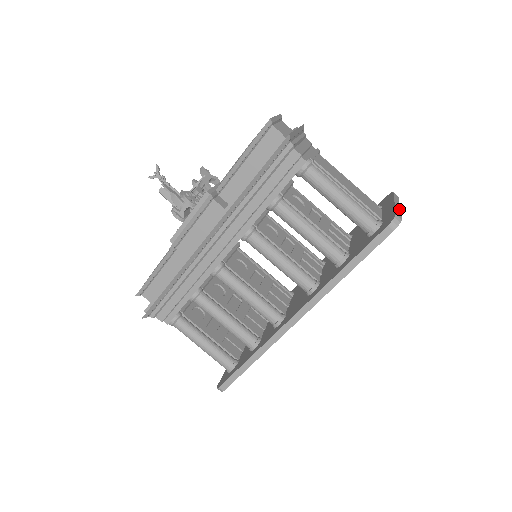
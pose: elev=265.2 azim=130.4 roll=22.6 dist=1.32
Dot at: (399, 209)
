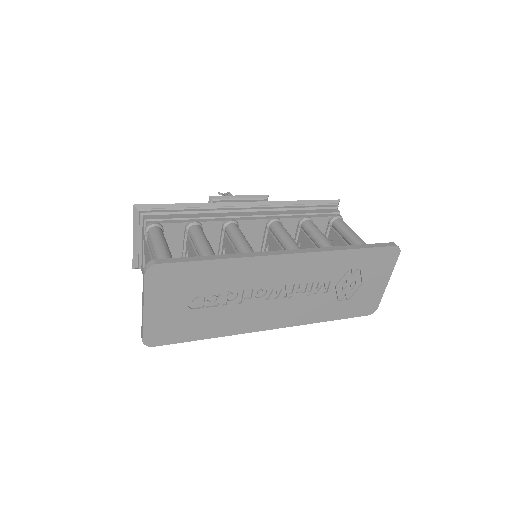
Dot at: (391, 272)
